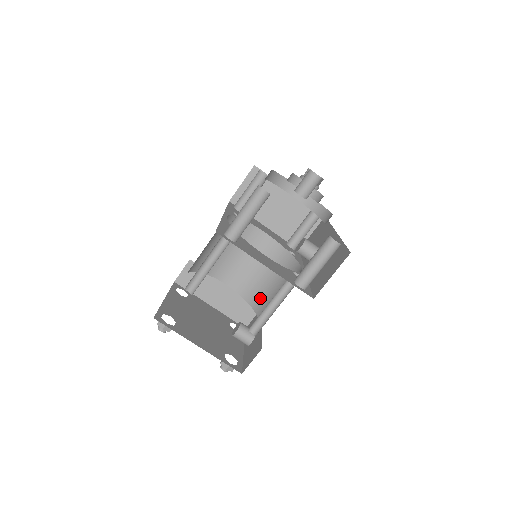
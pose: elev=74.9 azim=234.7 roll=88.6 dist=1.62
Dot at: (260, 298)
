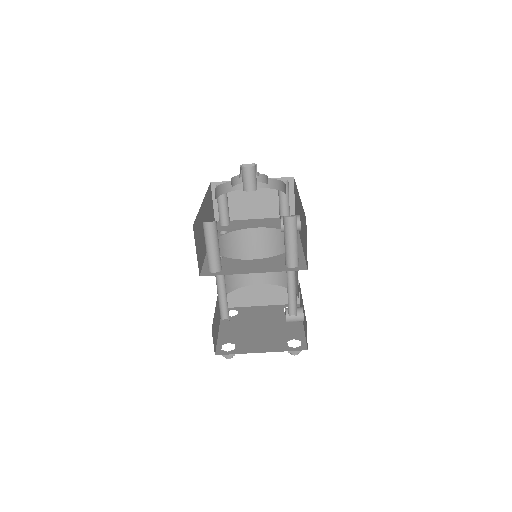
Dot at: occluded
